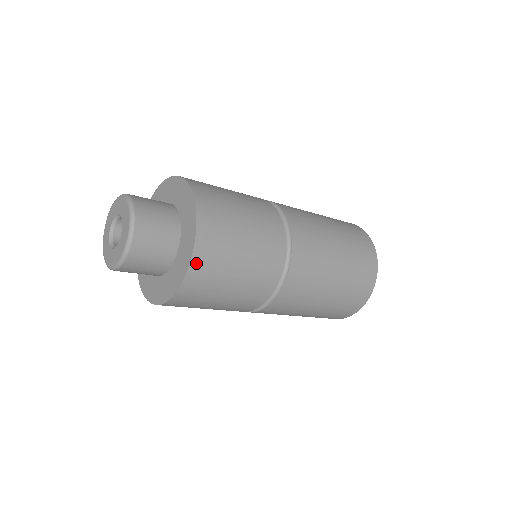
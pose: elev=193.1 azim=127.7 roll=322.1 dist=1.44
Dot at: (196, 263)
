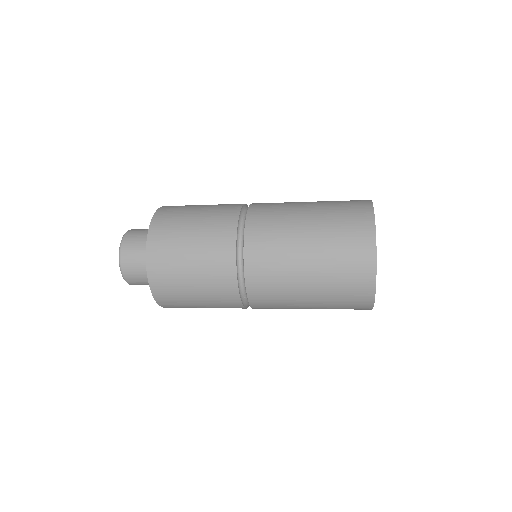
Dot at: (151, 265)
